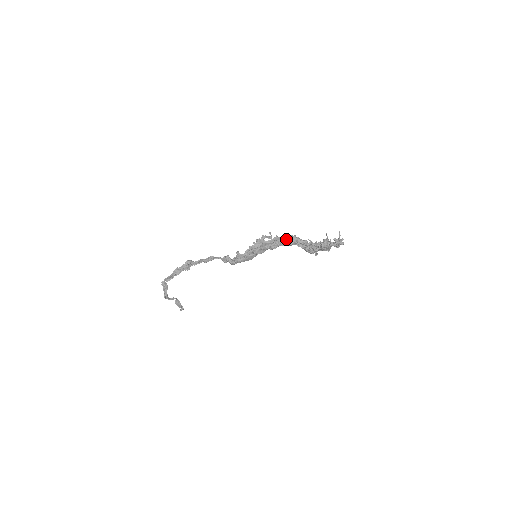
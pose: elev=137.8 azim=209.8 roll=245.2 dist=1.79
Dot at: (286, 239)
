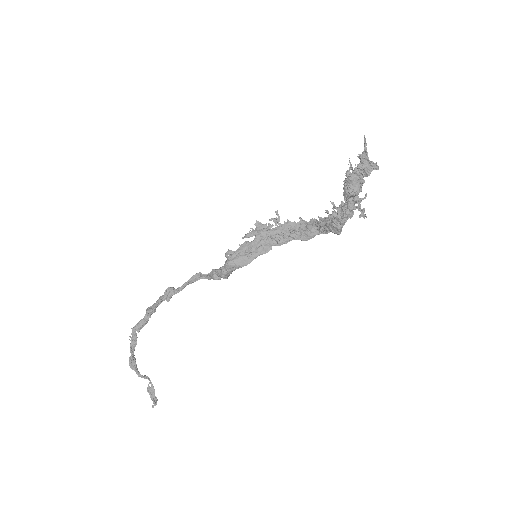
Dot at: (303, 226)
